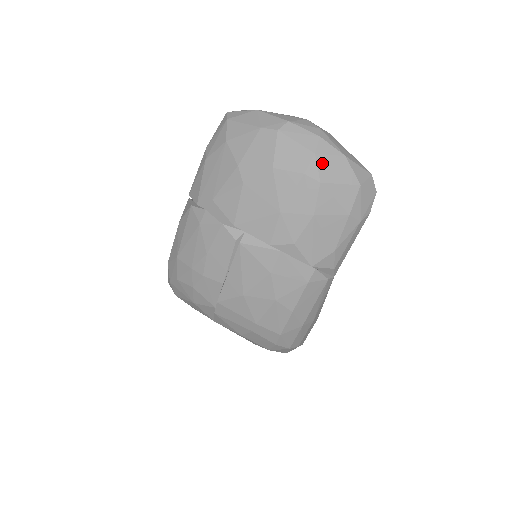
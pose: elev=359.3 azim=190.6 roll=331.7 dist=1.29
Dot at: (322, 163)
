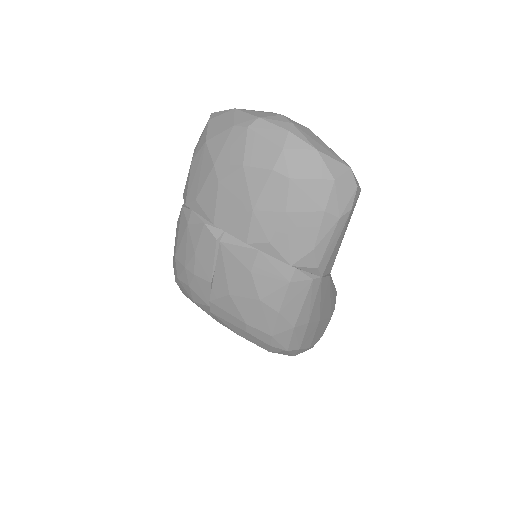
Dot at: (291, 158)
